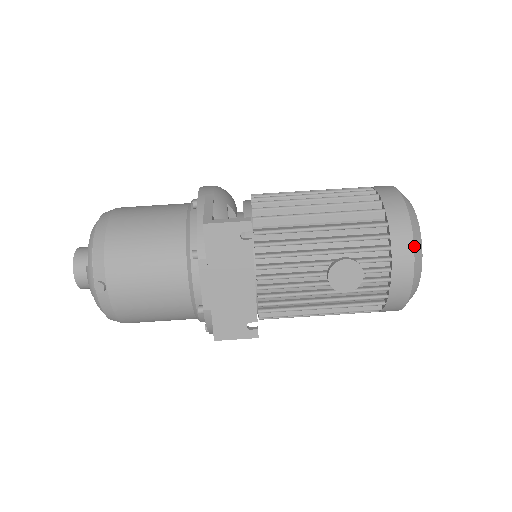
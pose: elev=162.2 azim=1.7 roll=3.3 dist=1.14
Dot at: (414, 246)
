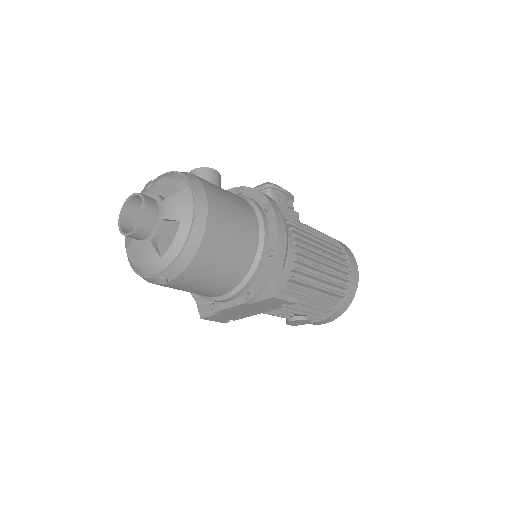
Dot at: occluded
